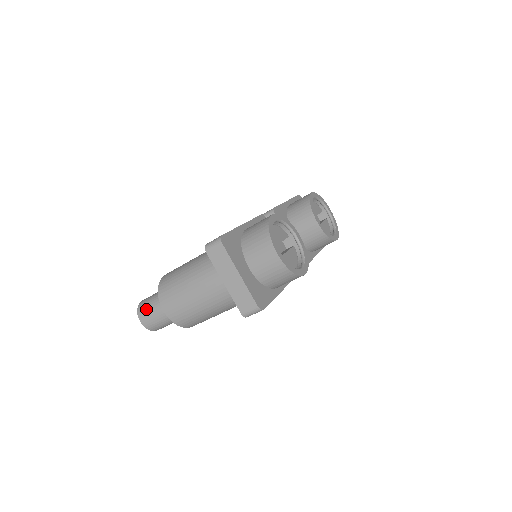
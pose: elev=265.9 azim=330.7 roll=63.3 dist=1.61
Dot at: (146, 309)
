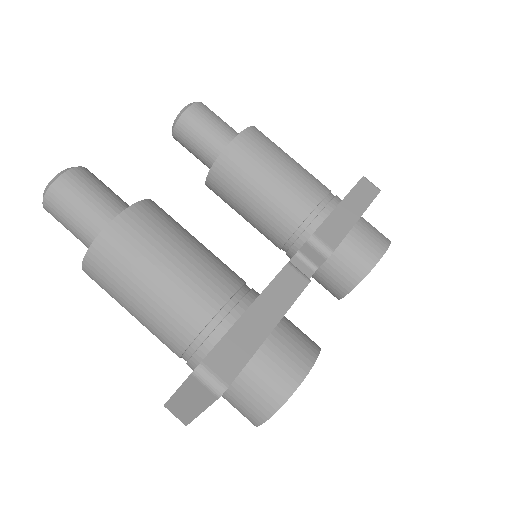
Dot at: (63, 207)
